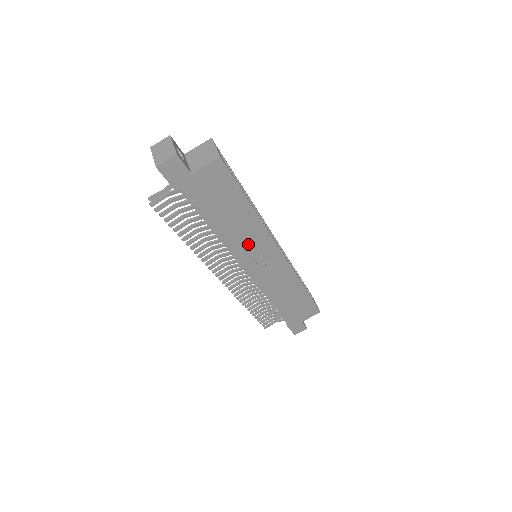
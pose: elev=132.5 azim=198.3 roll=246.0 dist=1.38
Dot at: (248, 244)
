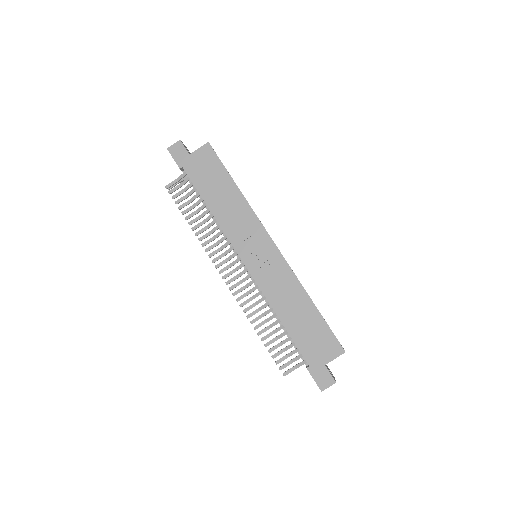
Dot at: (240, 227)
